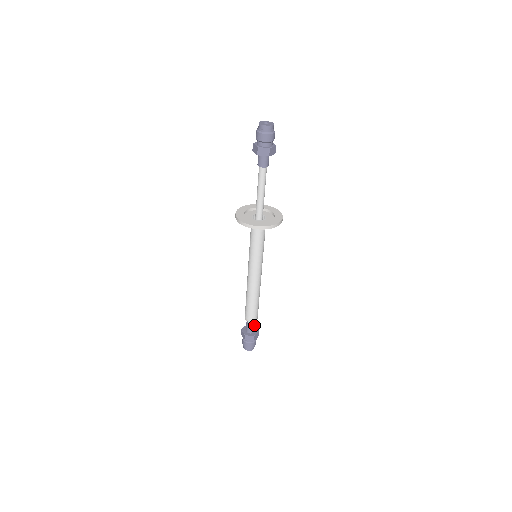
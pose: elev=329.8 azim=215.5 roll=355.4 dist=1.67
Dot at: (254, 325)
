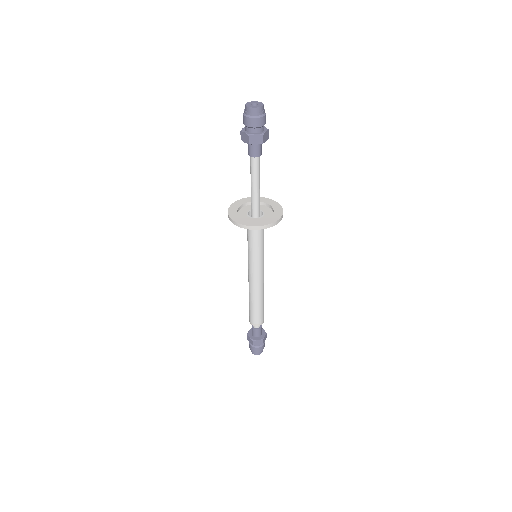
Dot at: (257, 330)
